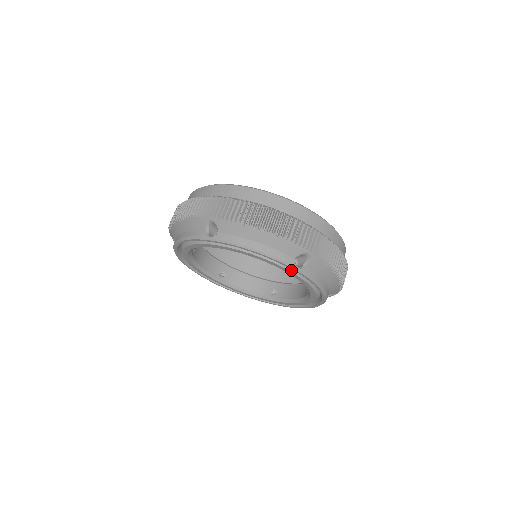
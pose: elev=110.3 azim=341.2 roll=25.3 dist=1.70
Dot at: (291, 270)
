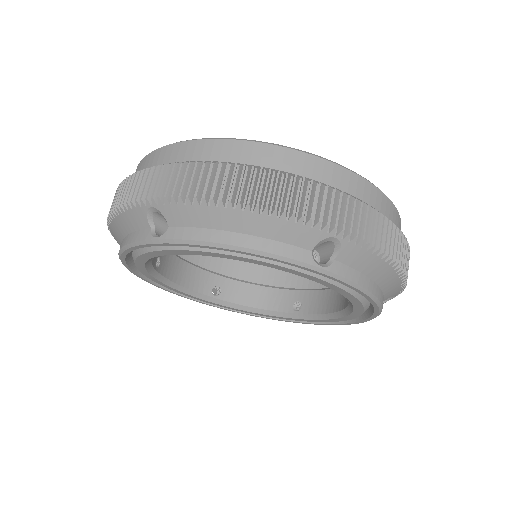
Dot at: (309, 272)
